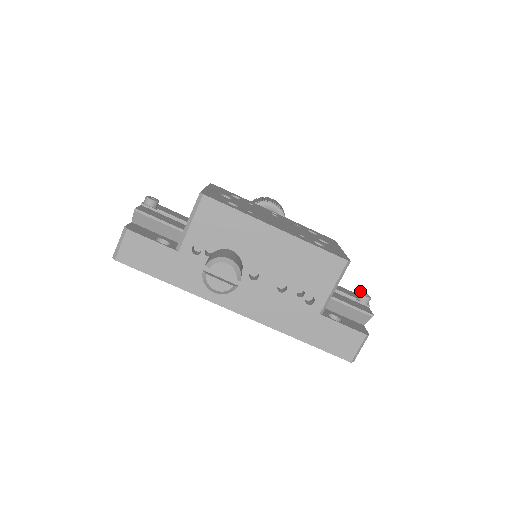
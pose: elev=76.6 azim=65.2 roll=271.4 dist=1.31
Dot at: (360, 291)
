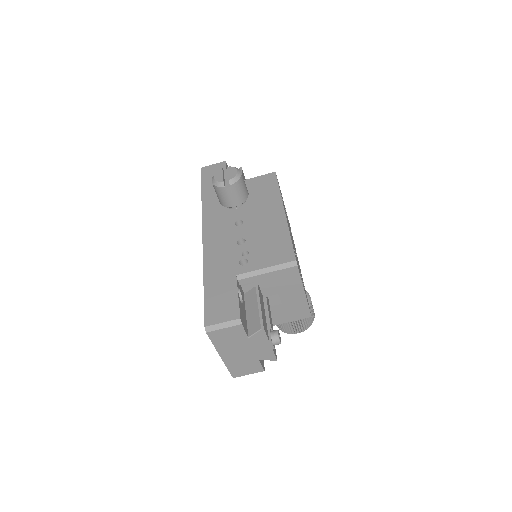
Dot at: occluded
